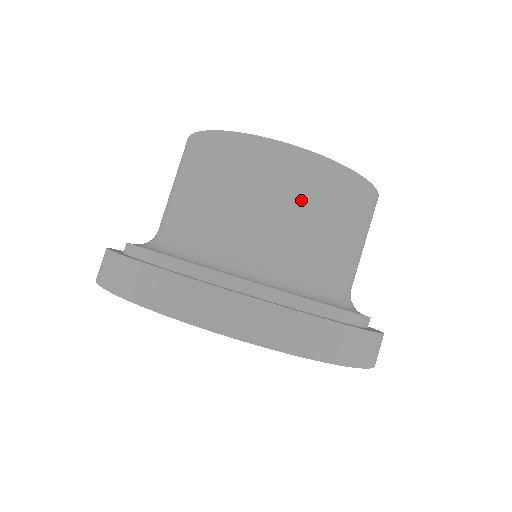
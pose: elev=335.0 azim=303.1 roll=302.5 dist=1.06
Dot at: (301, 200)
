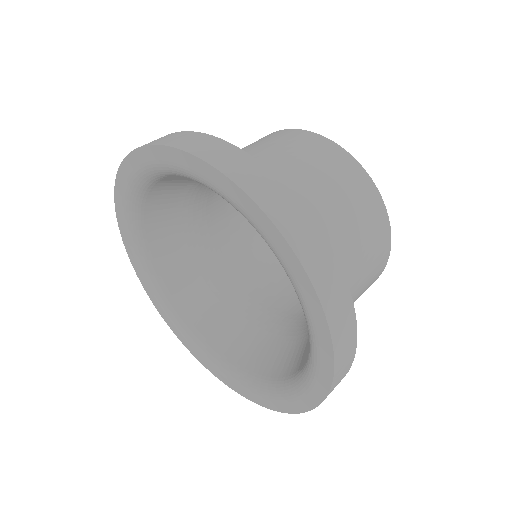
Dot at: (347, 196)
